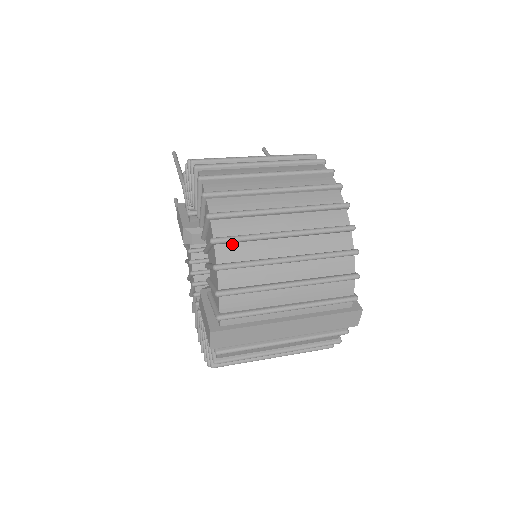
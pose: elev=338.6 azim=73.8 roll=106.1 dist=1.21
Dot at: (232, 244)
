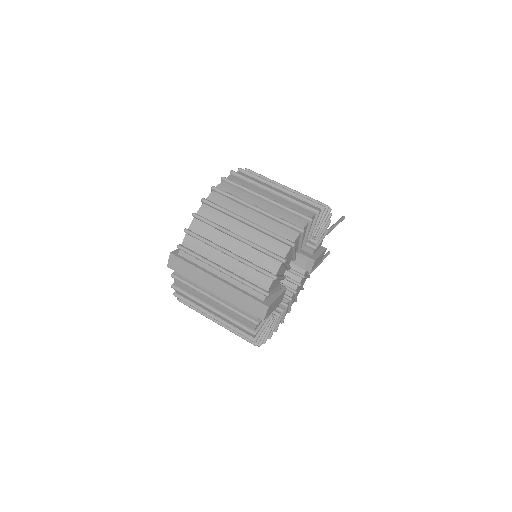
Dot at: (213, 209)
